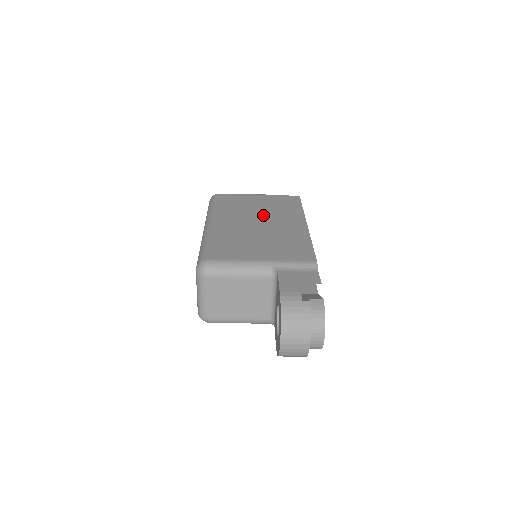
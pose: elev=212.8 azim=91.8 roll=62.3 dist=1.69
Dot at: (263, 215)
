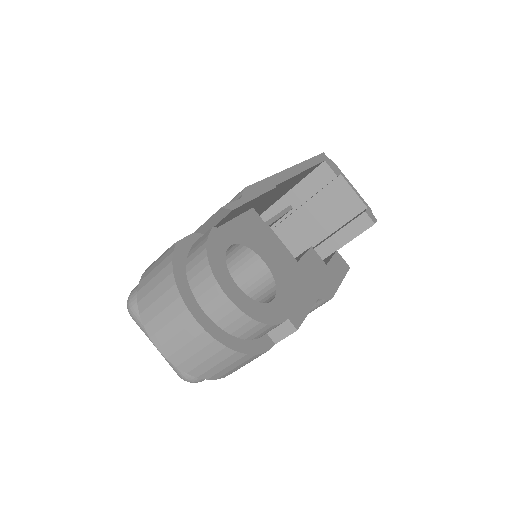
Dot at: occluded
